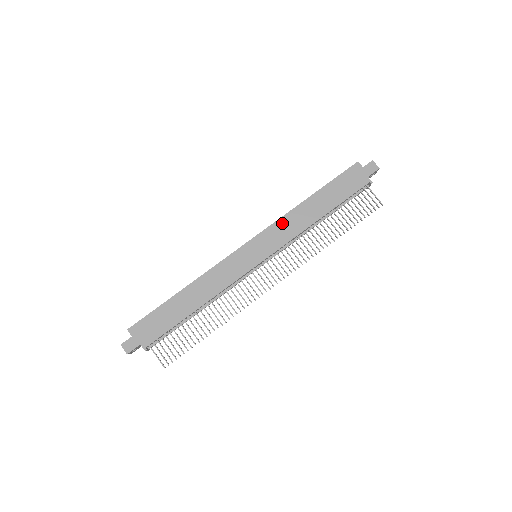
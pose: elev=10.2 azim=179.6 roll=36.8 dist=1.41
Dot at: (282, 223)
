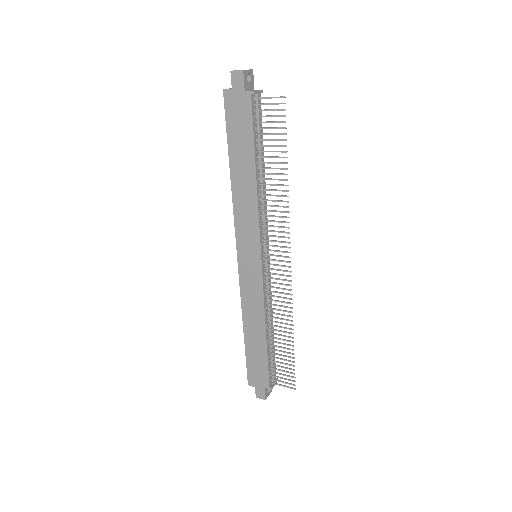
Dot at: (239, 215)
